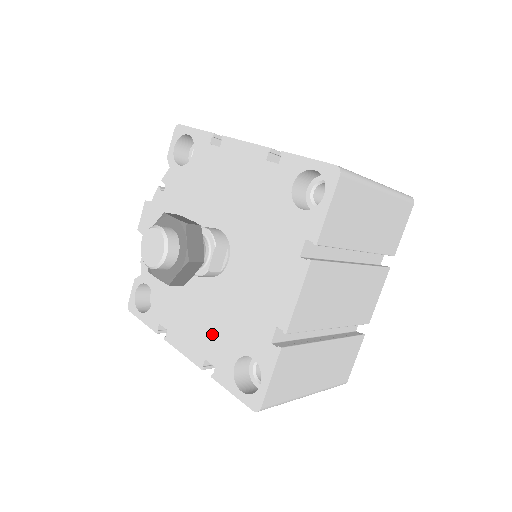
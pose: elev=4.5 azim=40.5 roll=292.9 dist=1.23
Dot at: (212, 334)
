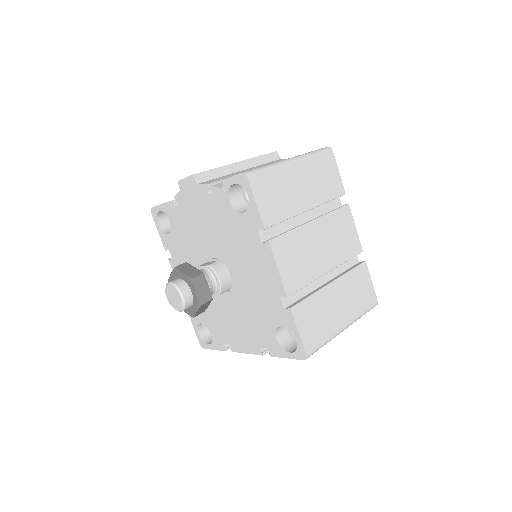
Dot at: occluded
